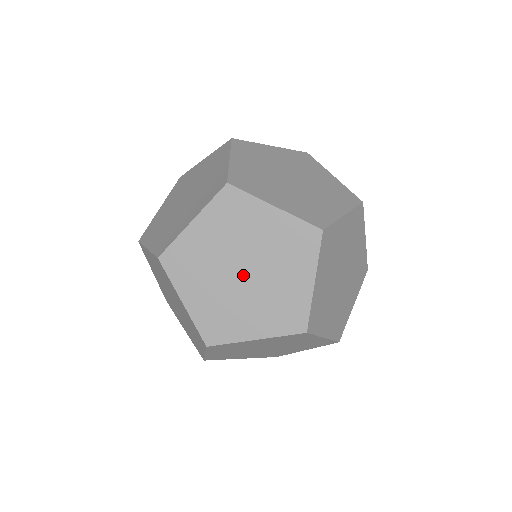
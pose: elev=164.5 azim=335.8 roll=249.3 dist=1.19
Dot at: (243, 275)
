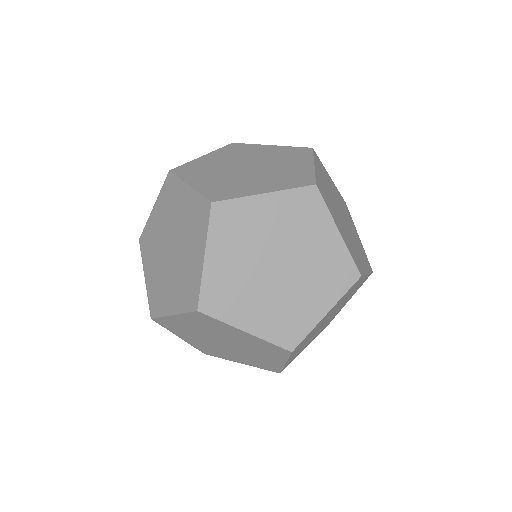
Dot at: (225, 344)
